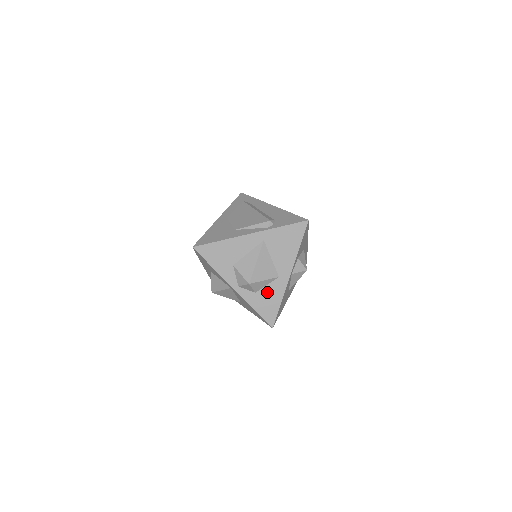
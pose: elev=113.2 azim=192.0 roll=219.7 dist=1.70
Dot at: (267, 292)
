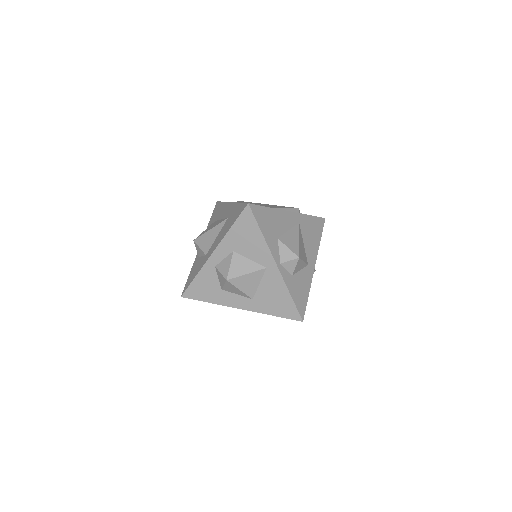
Dot at: (300, 278)
